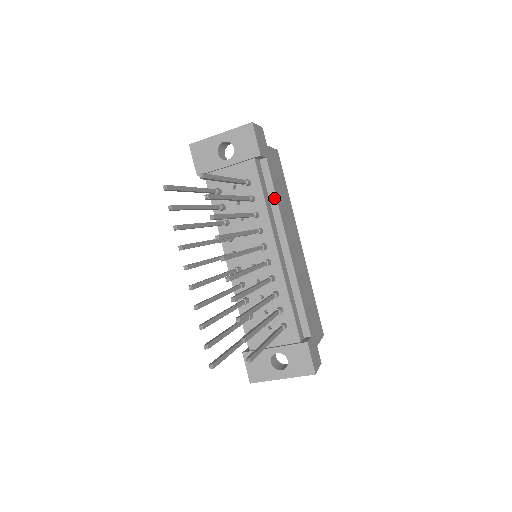
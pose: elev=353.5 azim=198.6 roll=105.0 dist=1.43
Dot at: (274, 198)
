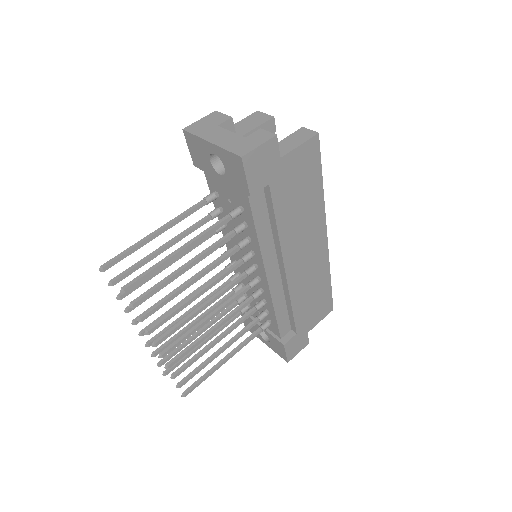
Dot at: (275, 225)
